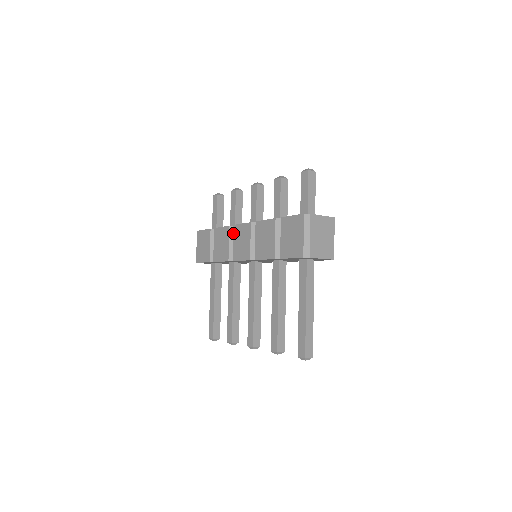
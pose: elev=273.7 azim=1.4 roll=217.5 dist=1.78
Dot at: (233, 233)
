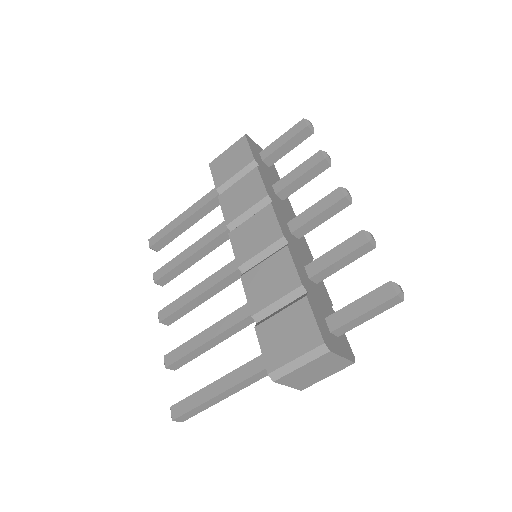
Dot at: (261, 210)
